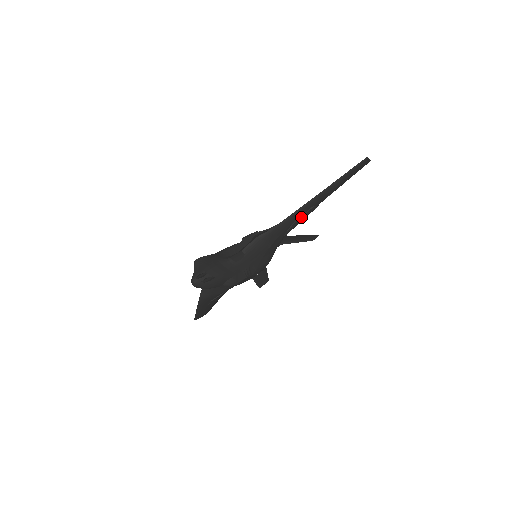
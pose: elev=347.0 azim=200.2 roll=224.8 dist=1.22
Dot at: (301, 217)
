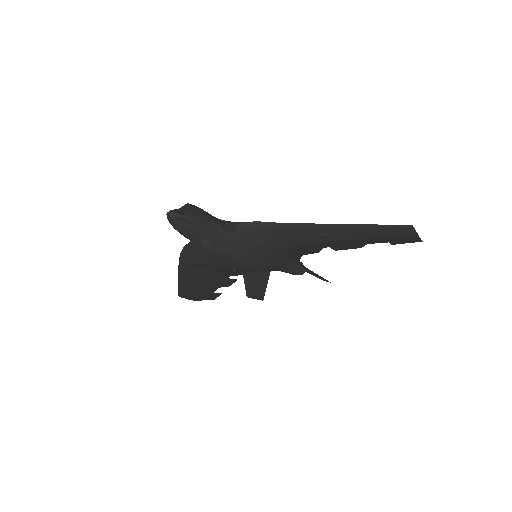
Dot at: (312, 236)
